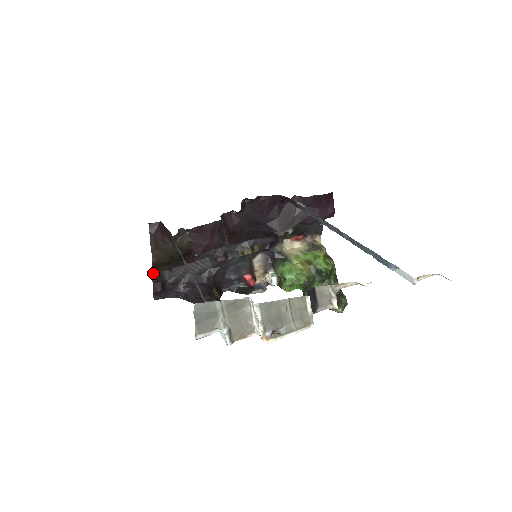
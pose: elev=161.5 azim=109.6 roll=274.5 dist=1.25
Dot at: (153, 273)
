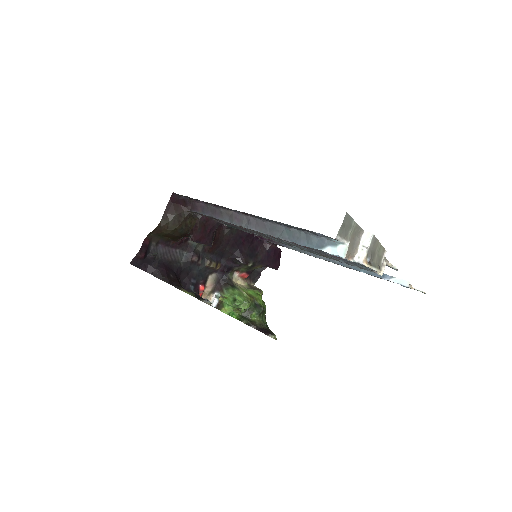
Dot at: (147, 237)
